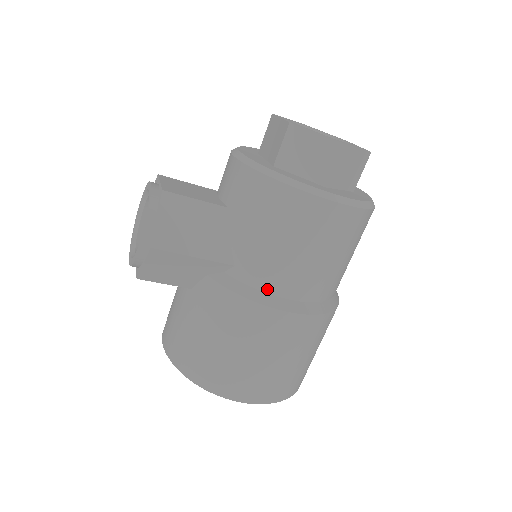
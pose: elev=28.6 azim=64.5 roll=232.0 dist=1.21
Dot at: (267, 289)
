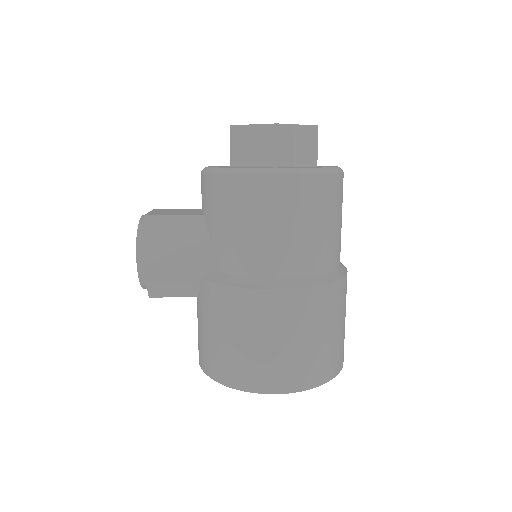
Dot at: (250, 274)
